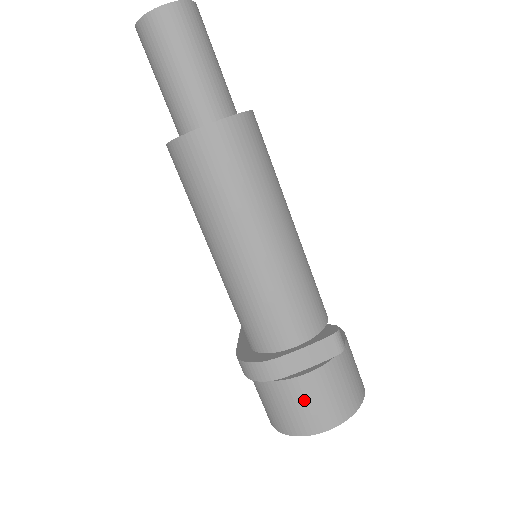
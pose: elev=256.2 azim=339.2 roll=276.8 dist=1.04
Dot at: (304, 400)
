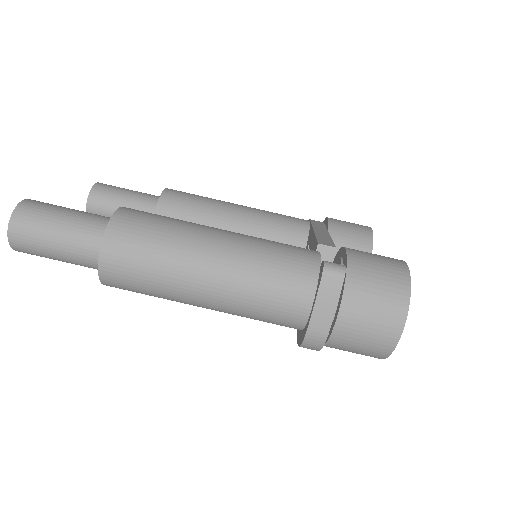
Dot at: (360, 331)
